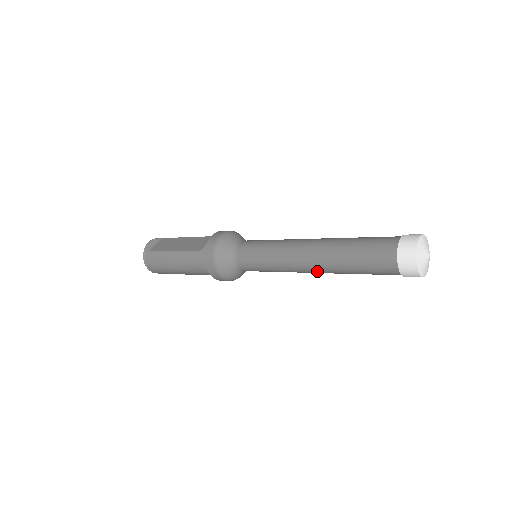
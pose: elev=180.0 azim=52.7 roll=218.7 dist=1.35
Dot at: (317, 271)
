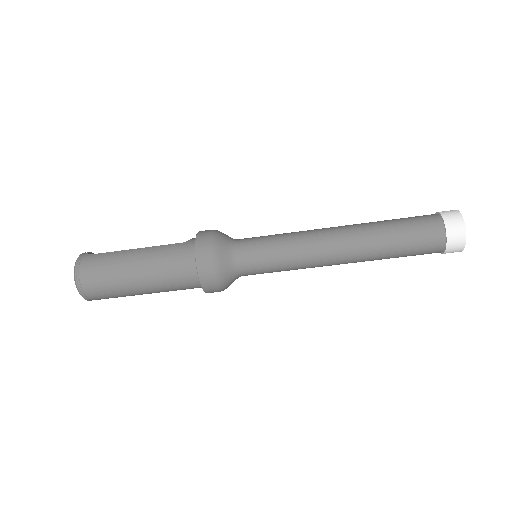
Dot at: (347, 250)
